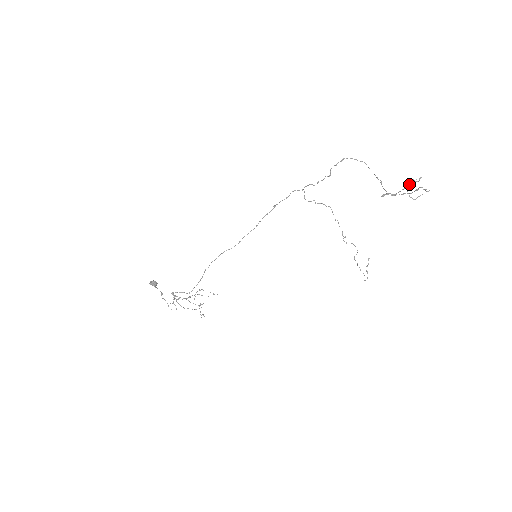
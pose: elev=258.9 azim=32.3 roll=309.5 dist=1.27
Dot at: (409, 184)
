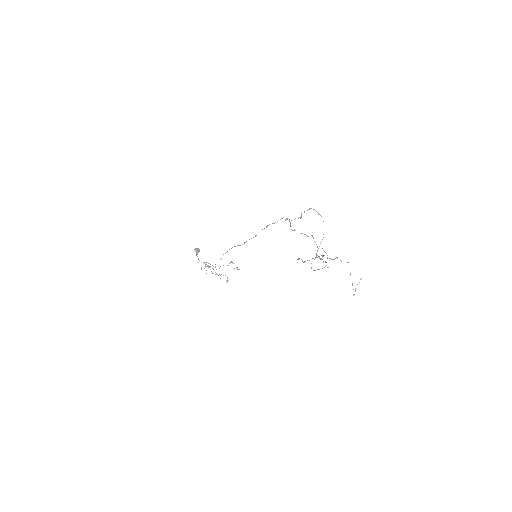
Dot at: (312, 258)
